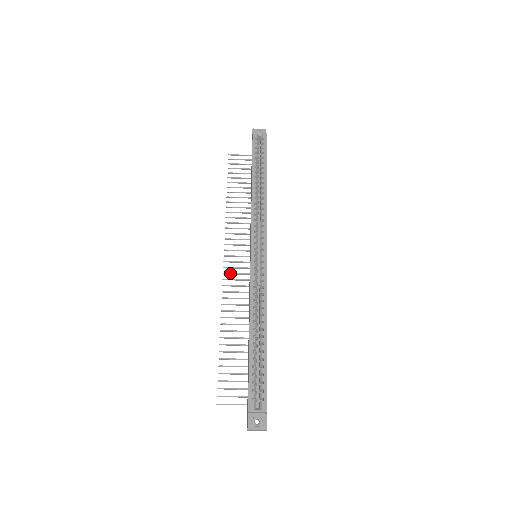
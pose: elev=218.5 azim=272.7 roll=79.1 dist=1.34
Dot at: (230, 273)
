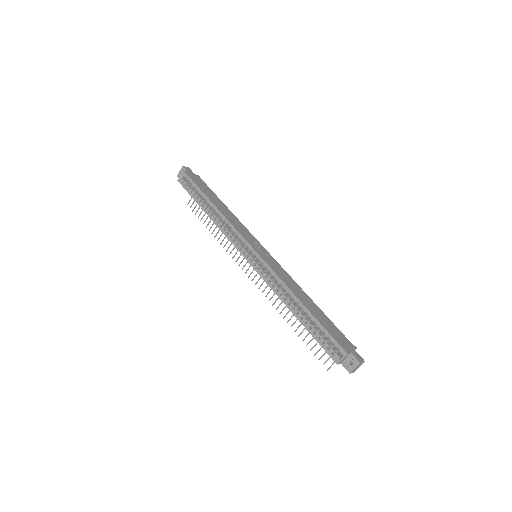
Dot at: (258, 280)
